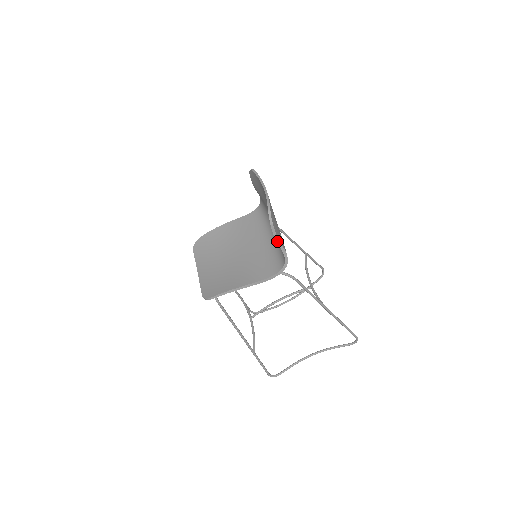
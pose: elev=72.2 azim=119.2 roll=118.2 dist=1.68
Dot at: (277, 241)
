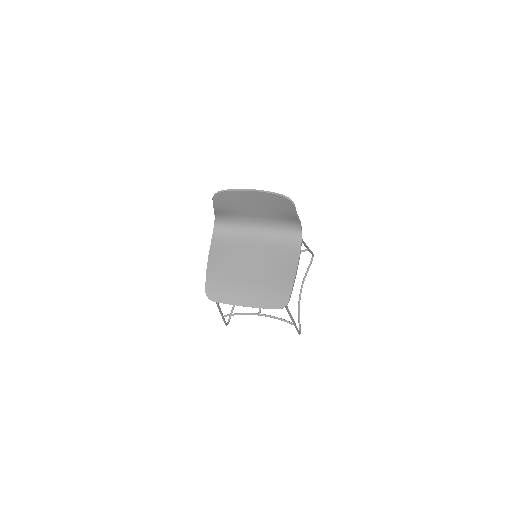
Dot at: (297, 216)
